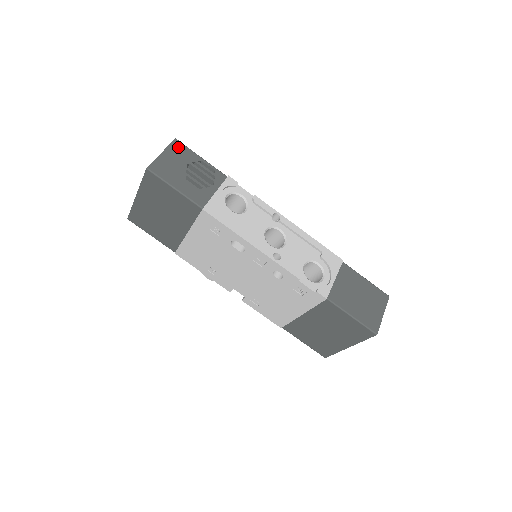
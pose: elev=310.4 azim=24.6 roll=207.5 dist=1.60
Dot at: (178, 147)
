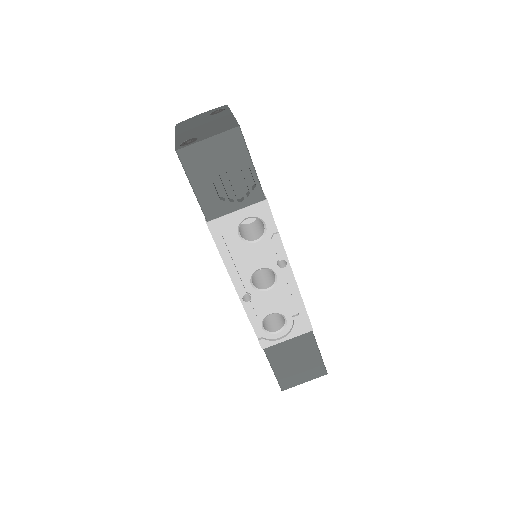
Dot at: (233, 139)
